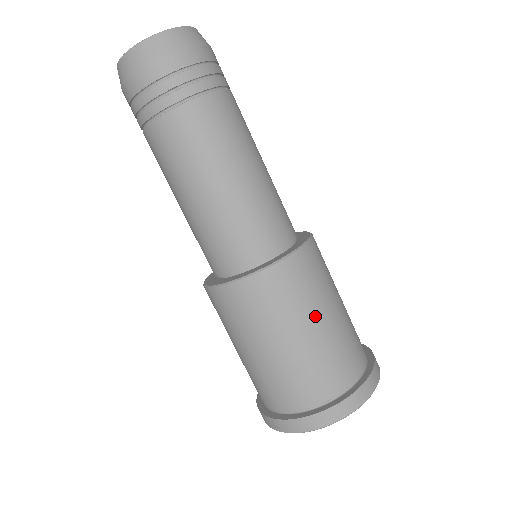
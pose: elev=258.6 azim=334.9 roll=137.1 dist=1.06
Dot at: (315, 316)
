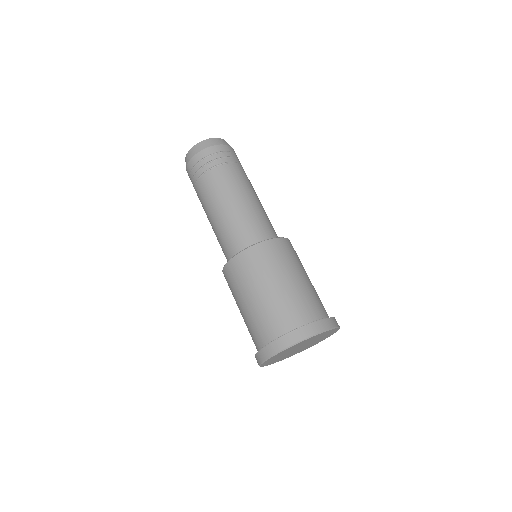
Dot at: (288, 274)
